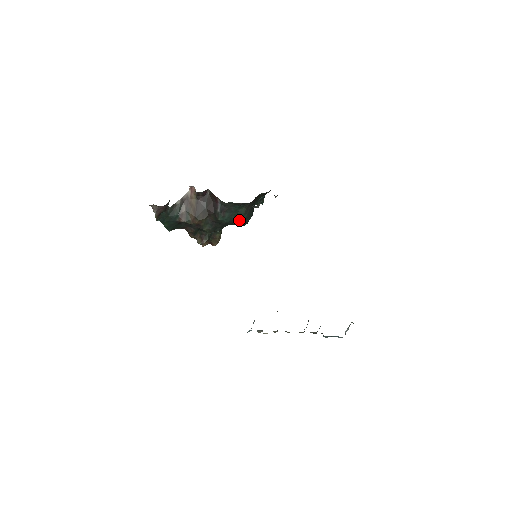
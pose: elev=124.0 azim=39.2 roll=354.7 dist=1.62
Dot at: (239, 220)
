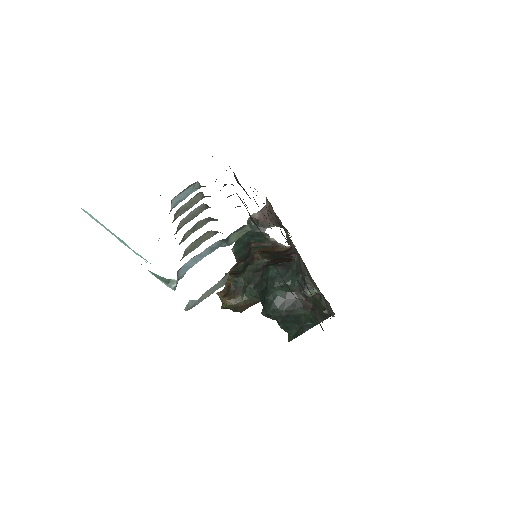
Dot at: (275, 289)
